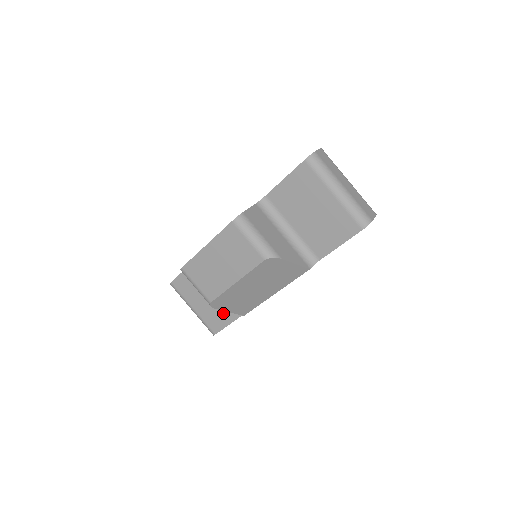
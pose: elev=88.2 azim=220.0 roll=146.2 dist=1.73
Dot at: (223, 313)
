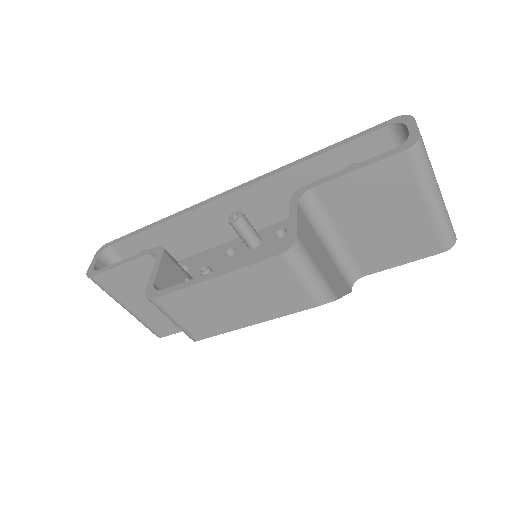
Dot at: occluded
